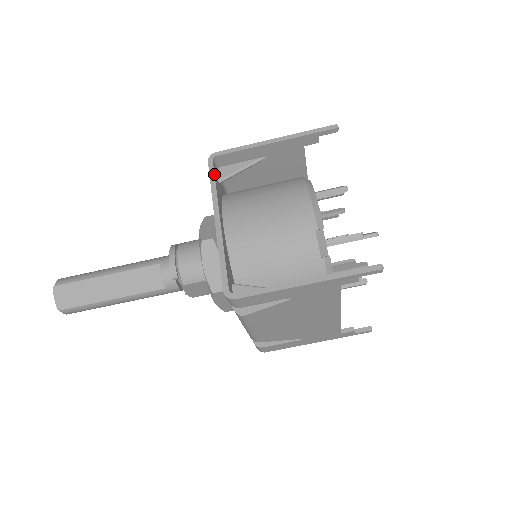
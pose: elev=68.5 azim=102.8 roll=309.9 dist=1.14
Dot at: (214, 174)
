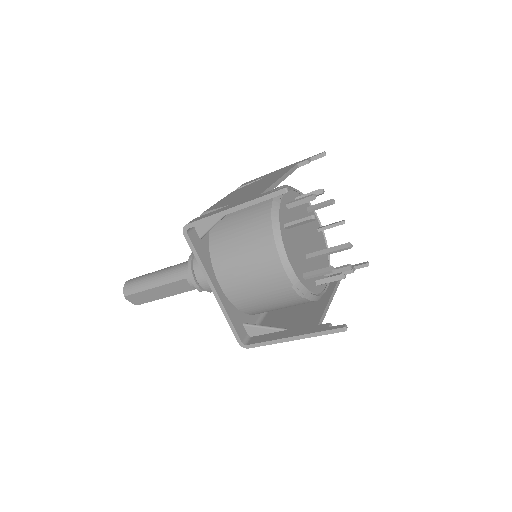
Dot at: (194, 248)
